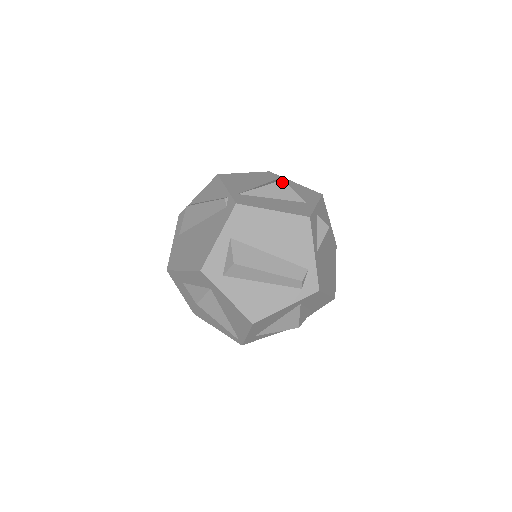
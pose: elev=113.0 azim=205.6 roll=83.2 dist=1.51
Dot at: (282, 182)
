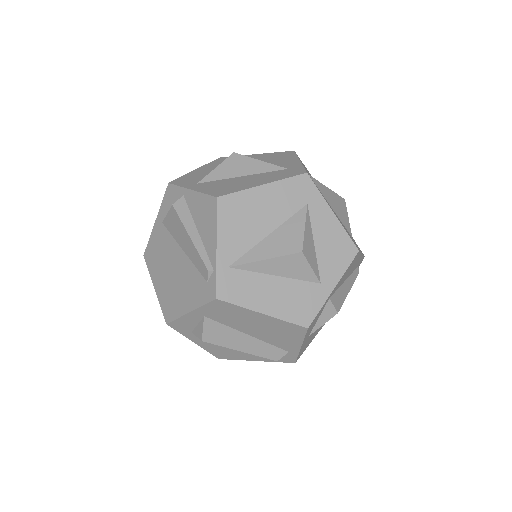
Dot at: (298, 255)
